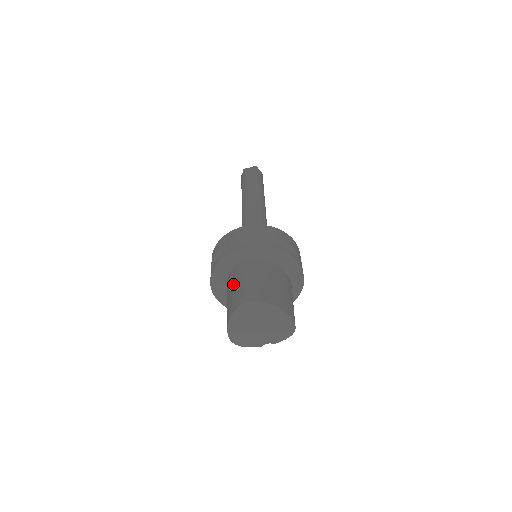
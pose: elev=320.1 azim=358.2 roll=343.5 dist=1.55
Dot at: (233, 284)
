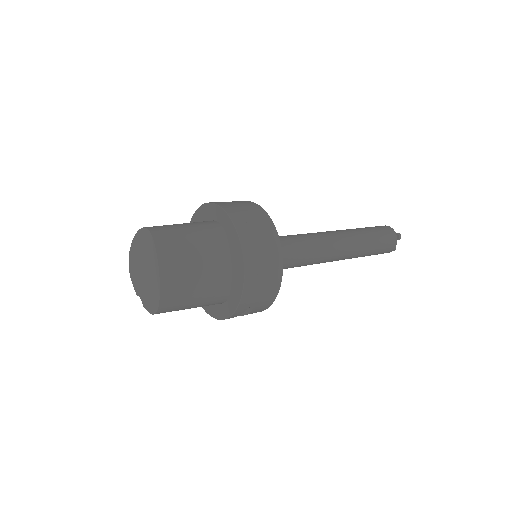
Dot at: occluded
